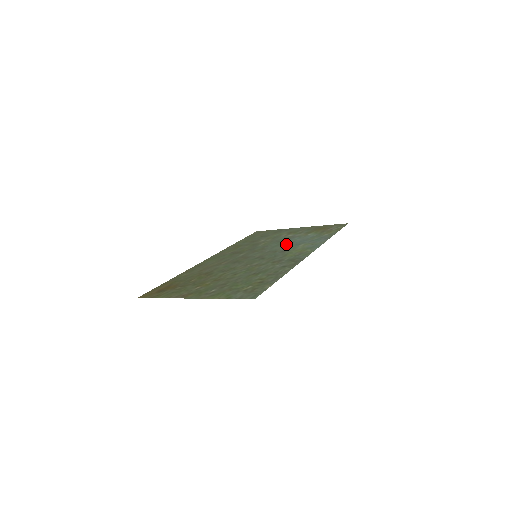
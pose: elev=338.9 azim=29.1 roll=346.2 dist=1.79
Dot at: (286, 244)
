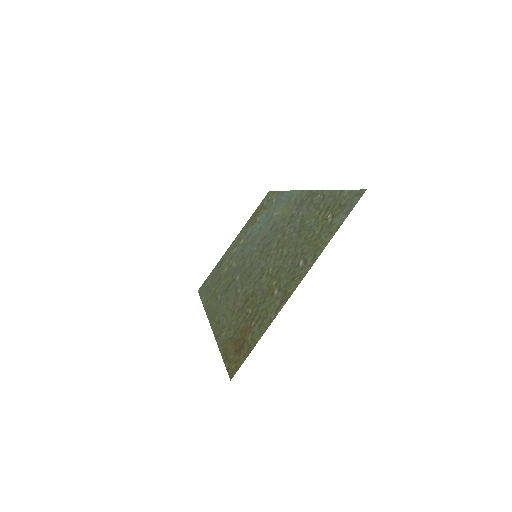
Dot at: (258, 233)
